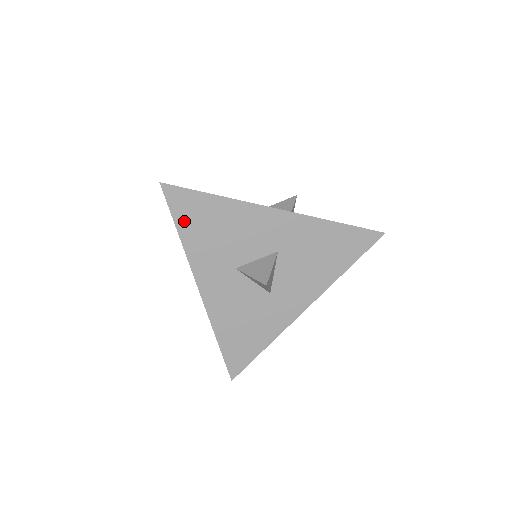
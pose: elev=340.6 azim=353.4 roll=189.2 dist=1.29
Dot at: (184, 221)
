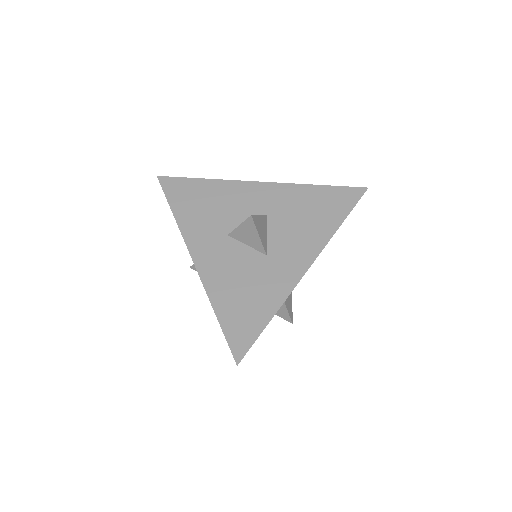
Dot at: (177, 201)
